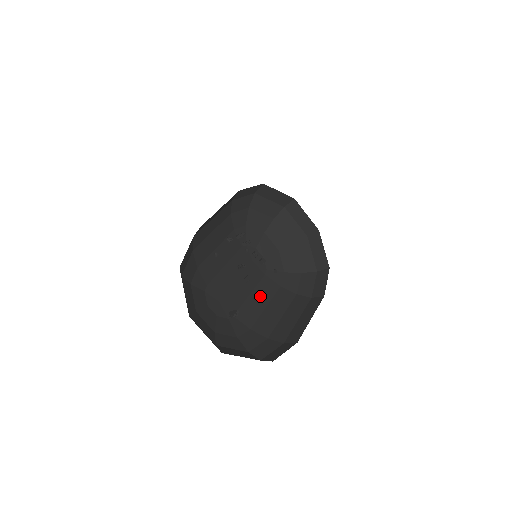
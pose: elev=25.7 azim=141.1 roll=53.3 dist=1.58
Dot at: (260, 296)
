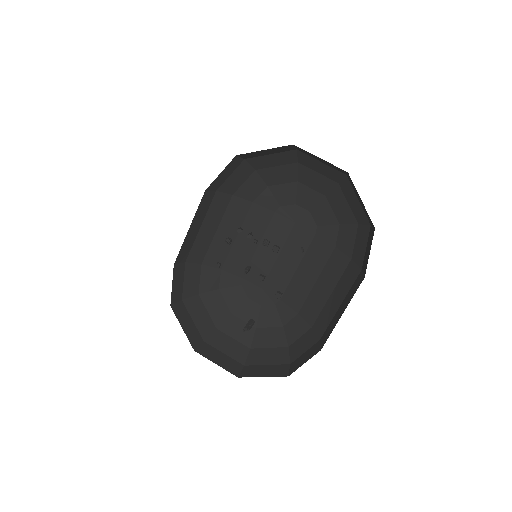
Dot at: (278, 296)
